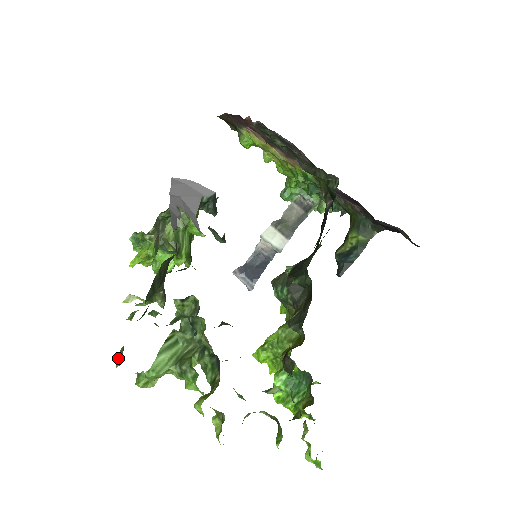
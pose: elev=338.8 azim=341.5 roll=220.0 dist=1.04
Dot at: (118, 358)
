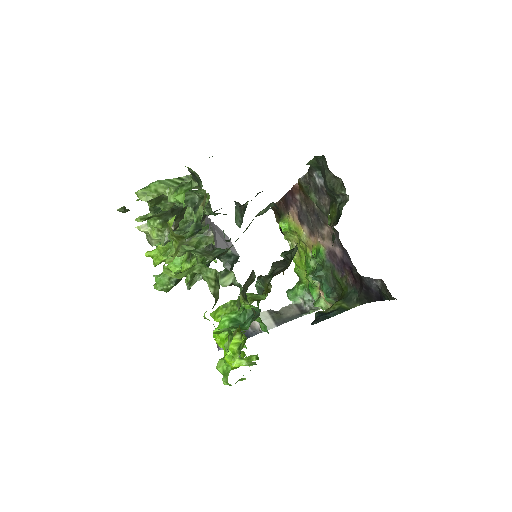
Dot at: (121, 210)
